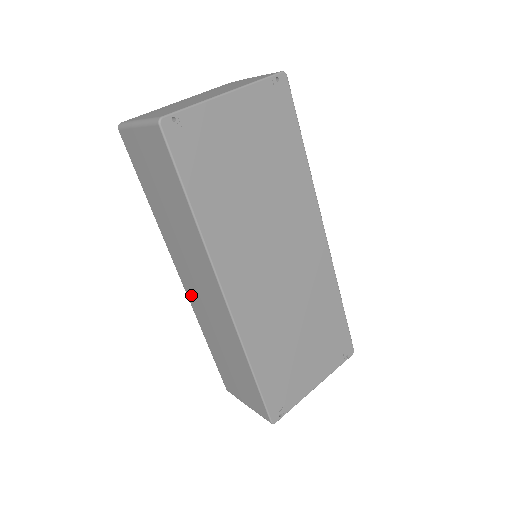
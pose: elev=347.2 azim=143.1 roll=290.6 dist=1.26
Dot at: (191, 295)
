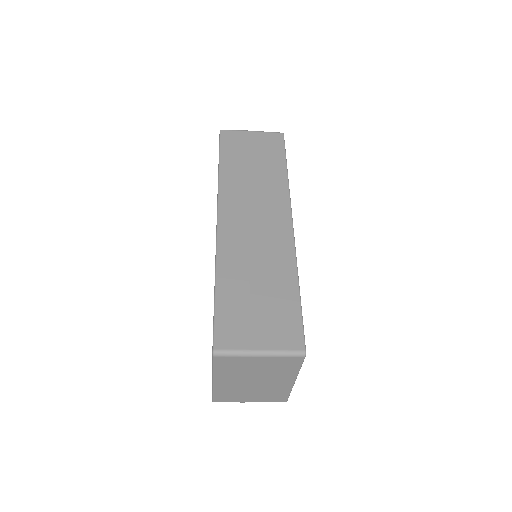
Dot at: (228, 231)
